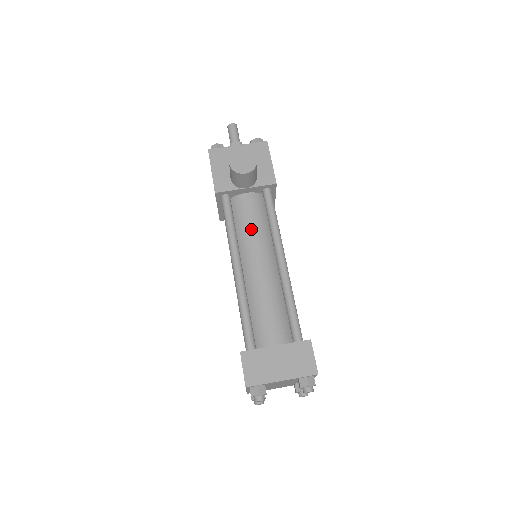
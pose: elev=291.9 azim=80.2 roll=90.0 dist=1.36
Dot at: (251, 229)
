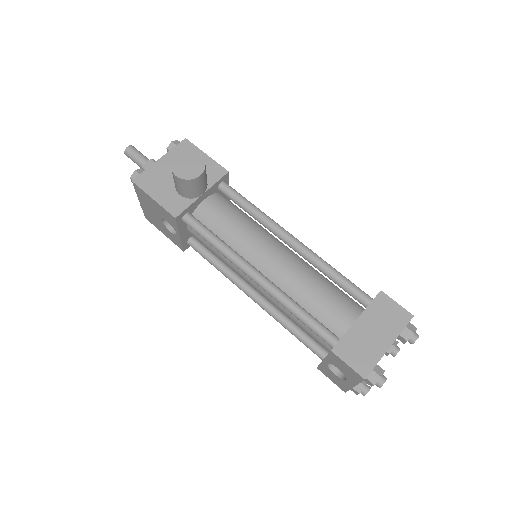
Dot at: (238, 231)
